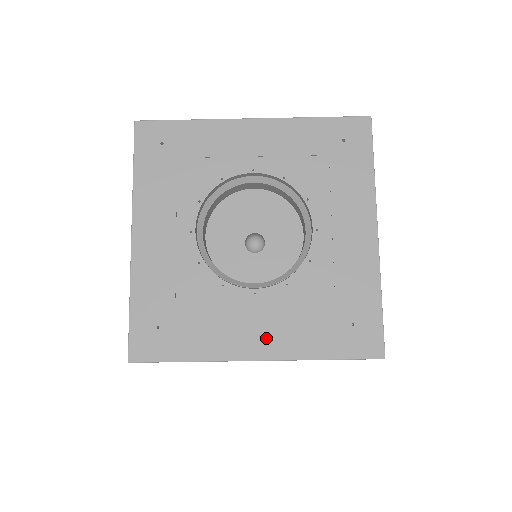
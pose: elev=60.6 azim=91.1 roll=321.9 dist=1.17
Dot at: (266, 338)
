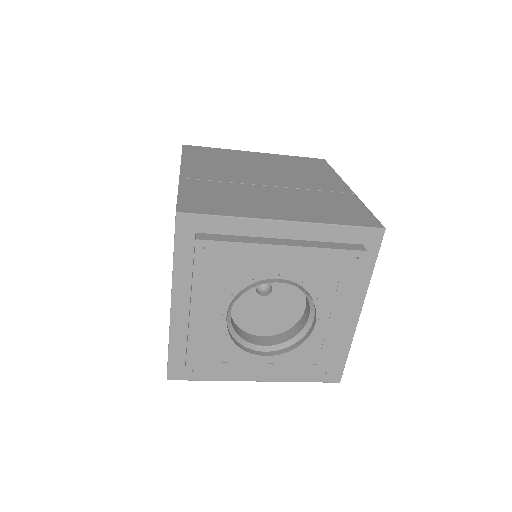
Dot at: occluded
